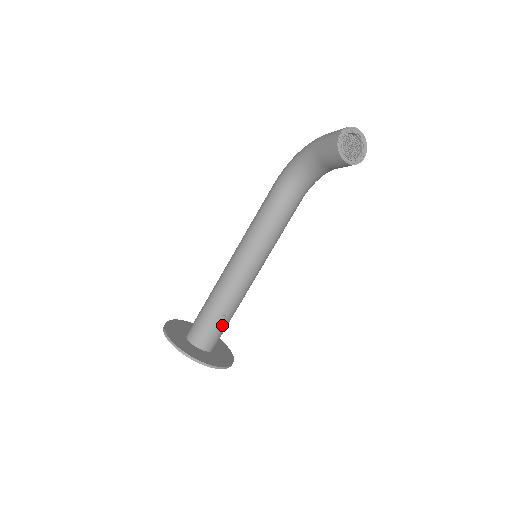
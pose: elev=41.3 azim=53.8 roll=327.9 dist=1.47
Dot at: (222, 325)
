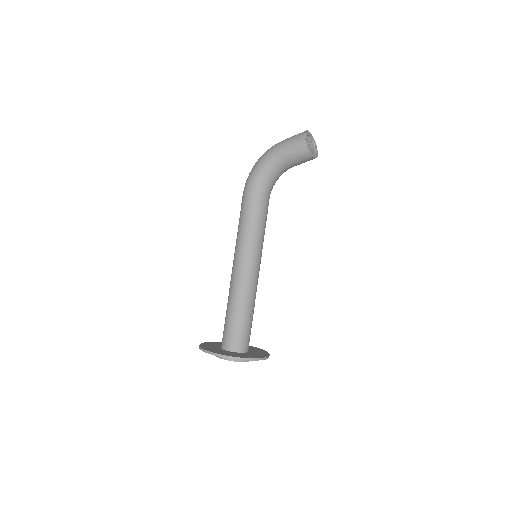
Dot at: (251, 324)
